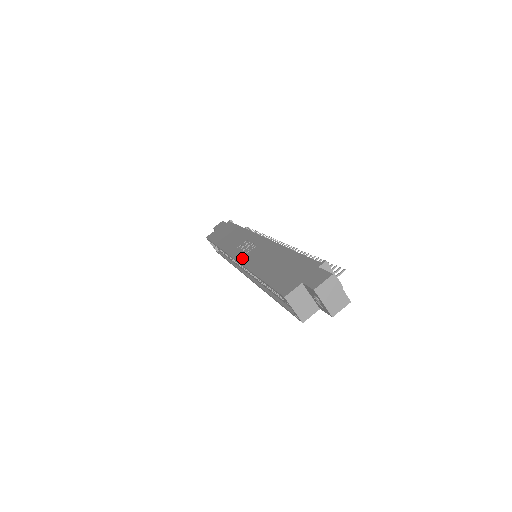
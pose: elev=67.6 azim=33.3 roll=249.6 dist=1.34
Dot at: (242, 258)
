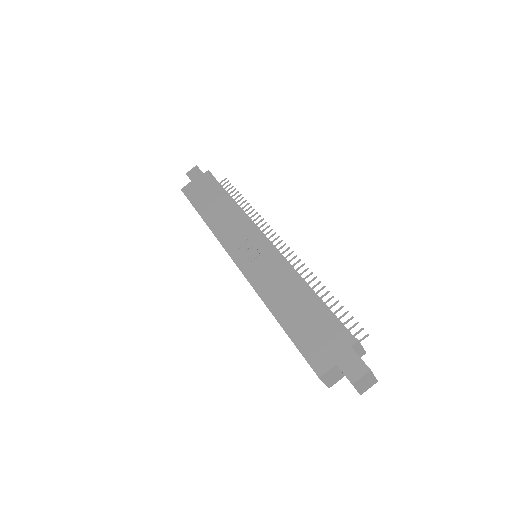
Dot at: (247, 270)
